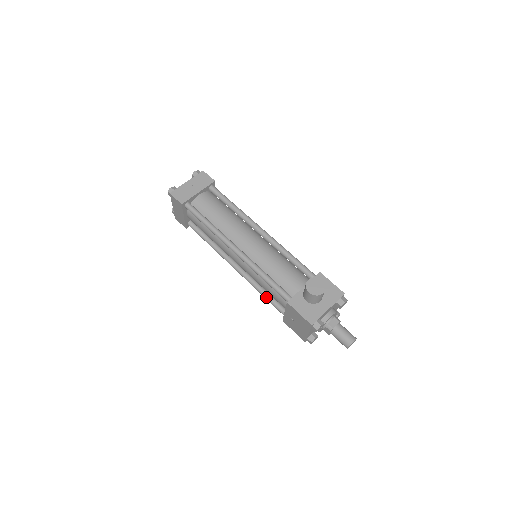
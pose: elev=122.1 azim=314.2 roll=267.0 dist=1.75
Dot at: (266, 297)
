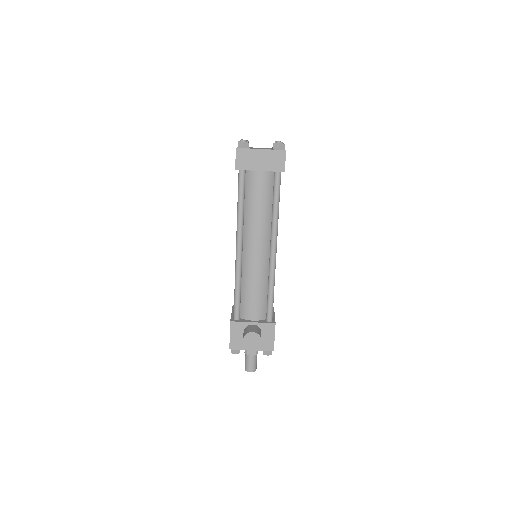
Dot at: occluded
